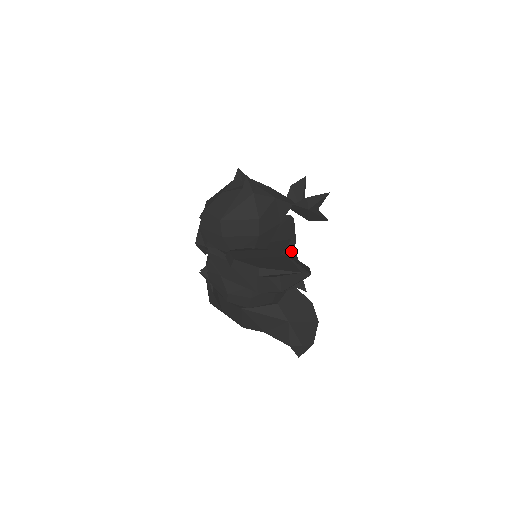
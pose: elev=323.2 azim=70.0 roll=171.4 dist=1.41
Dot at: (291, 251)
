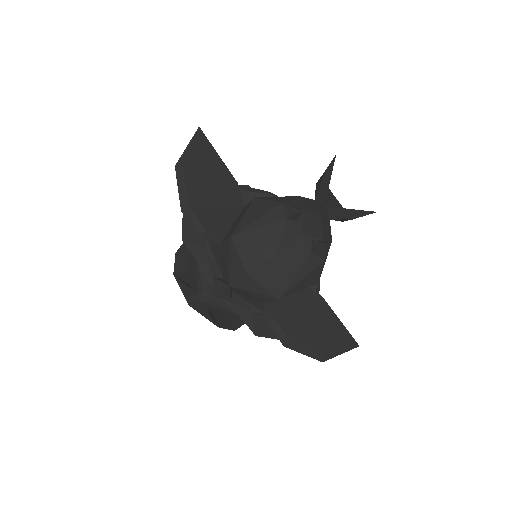
Dot at: occluded
